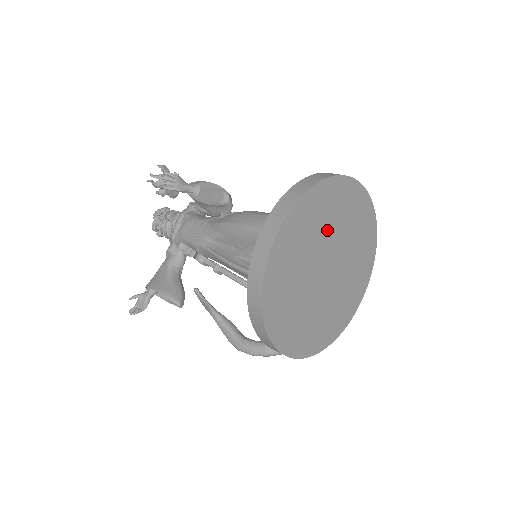
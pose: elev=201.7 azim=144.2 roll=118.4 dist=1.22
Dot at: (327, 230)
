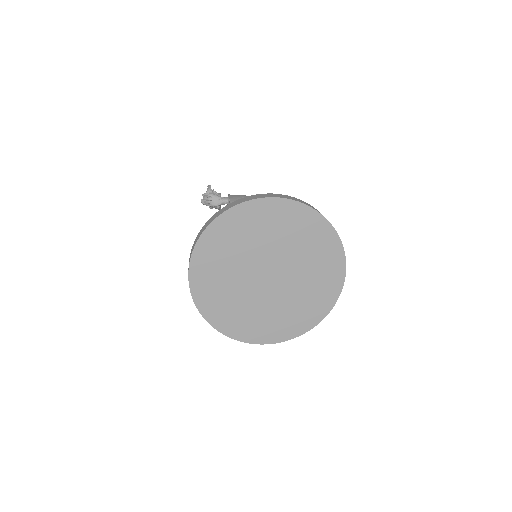
Dot at: (251, 246)
